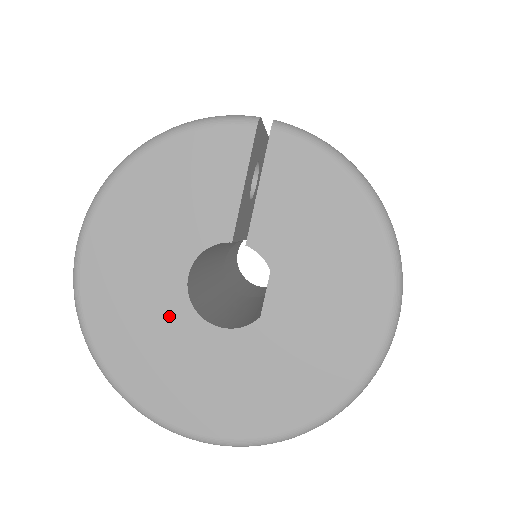
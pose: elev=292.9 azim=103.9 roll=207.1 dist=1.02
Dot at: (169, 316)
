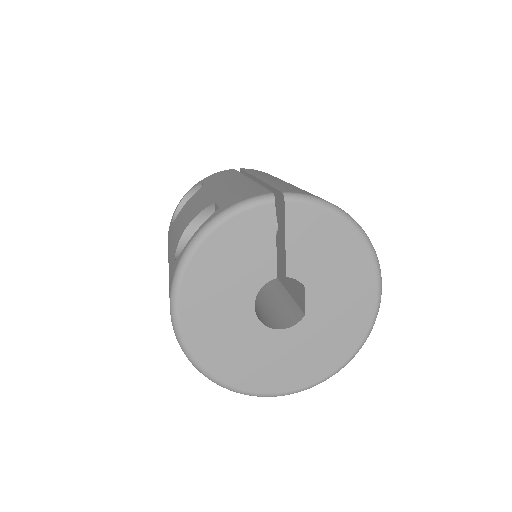
Dot at: (249, 334)
